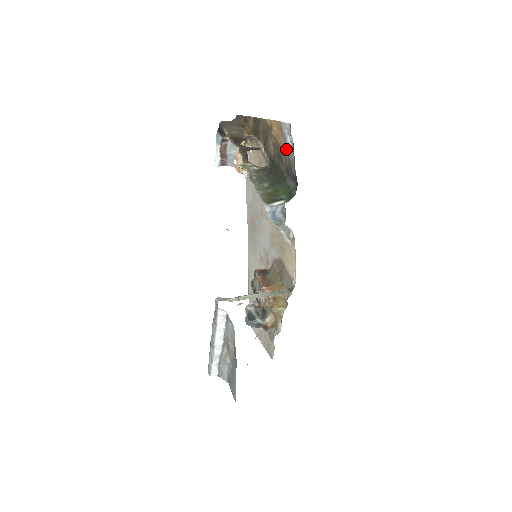
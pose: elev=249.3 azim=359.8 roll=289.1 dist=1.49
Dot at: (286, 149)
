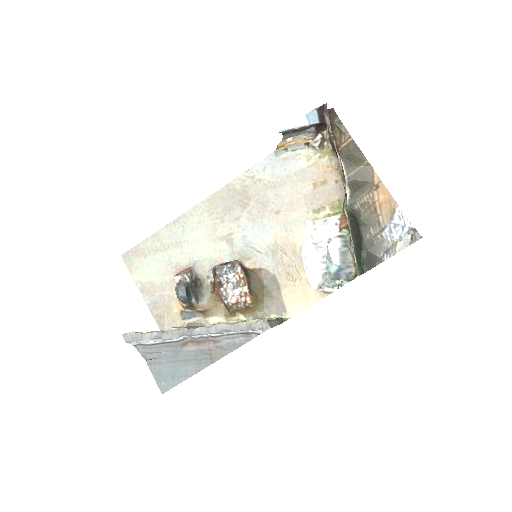
Dot at: (386, 231)
